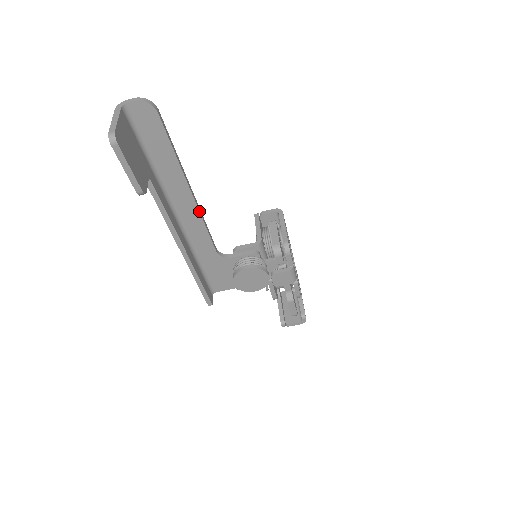
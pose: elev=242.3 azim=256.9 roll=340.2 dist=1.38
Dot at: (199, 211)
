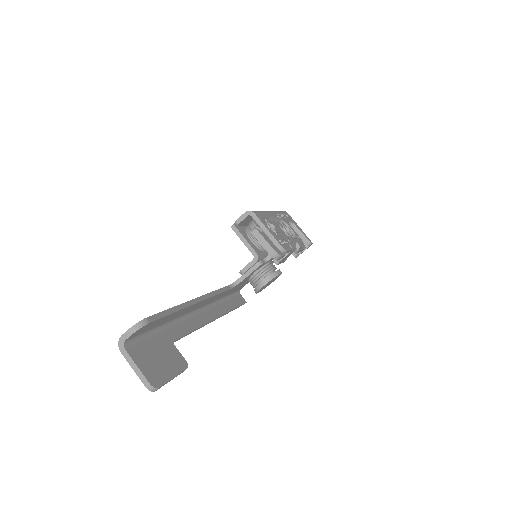
Dot at: (208, 298)
